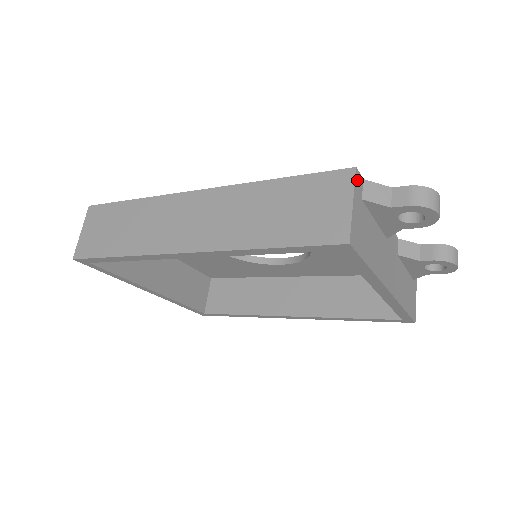
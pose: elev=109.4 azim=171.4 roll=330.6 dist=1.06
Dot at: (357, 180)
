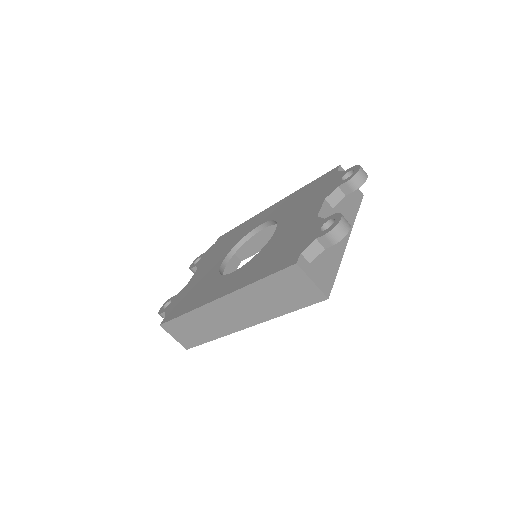
Dot at: (302, 266)
